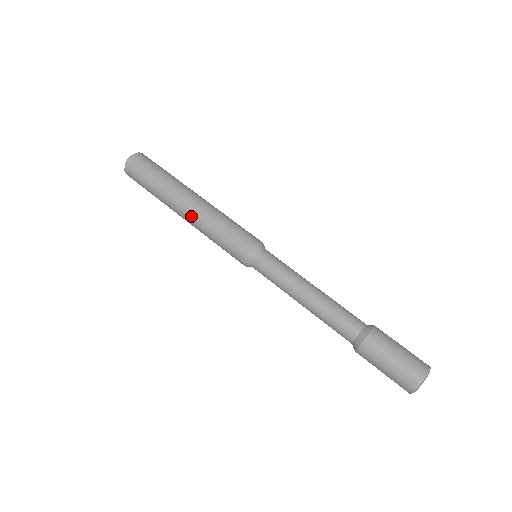
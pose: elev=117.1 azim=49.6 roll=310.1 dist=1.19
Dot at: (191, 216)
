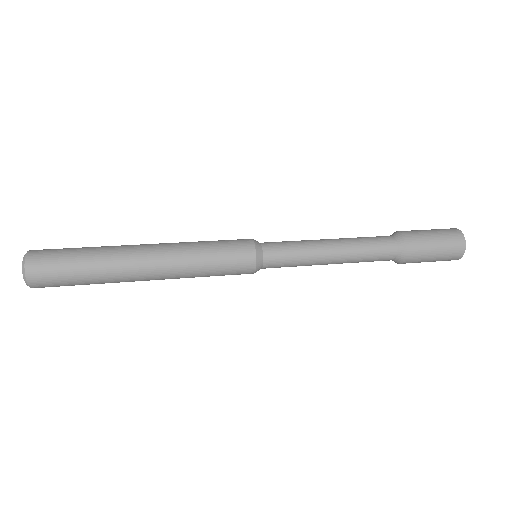
Dot at: (162, 257)
